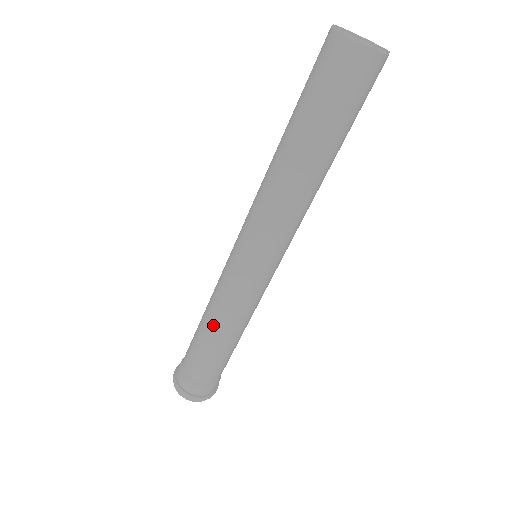
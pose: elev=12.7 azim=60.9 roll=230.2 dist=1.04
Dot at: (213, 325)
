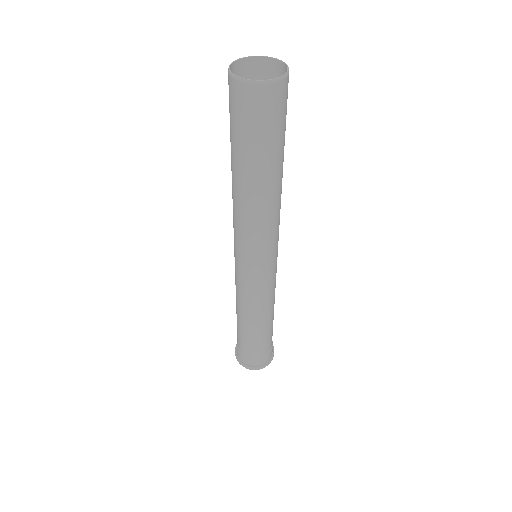
Dot at: (241, 314)
